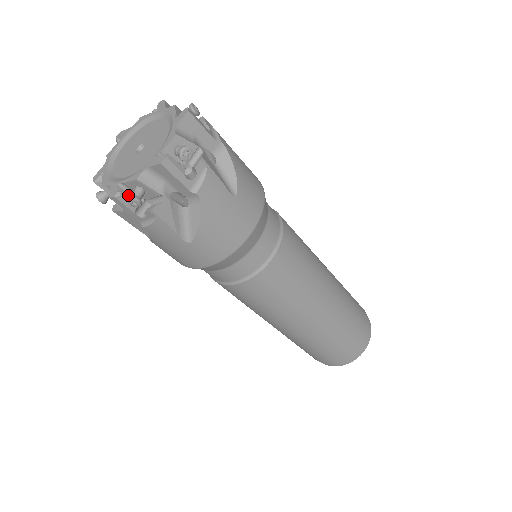
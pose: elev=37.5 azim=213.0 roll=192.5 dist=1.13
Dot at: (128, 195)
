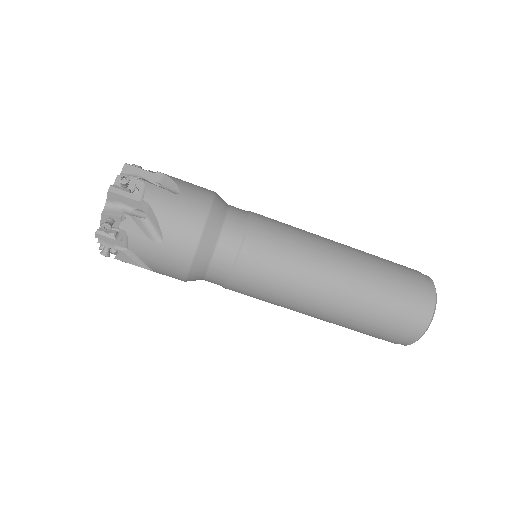
Dot at: occluded
